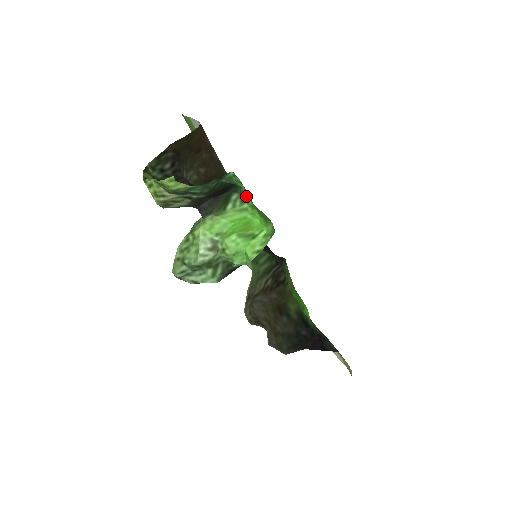
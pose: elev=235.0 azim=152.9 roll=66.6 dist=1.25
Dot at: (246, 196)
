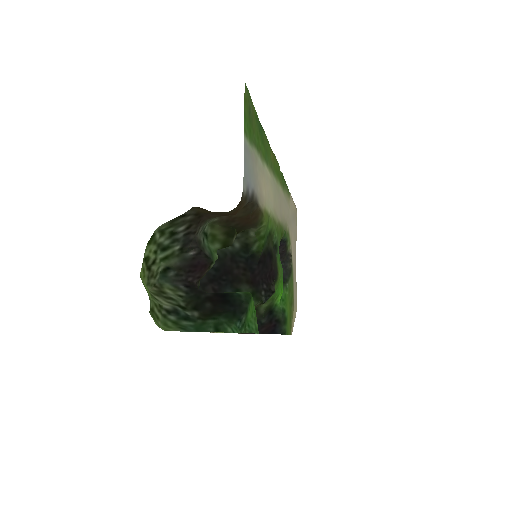
Dot at: (250, 294)
